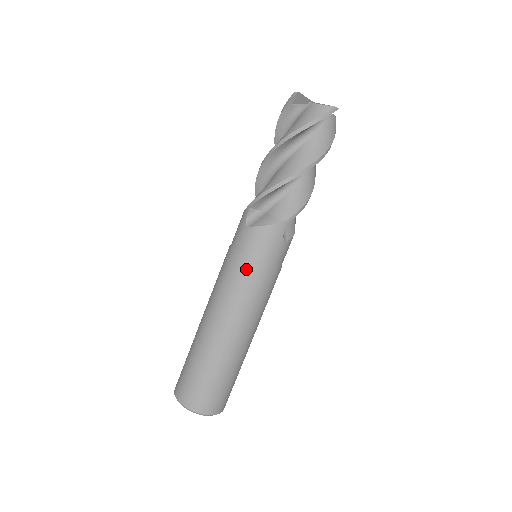
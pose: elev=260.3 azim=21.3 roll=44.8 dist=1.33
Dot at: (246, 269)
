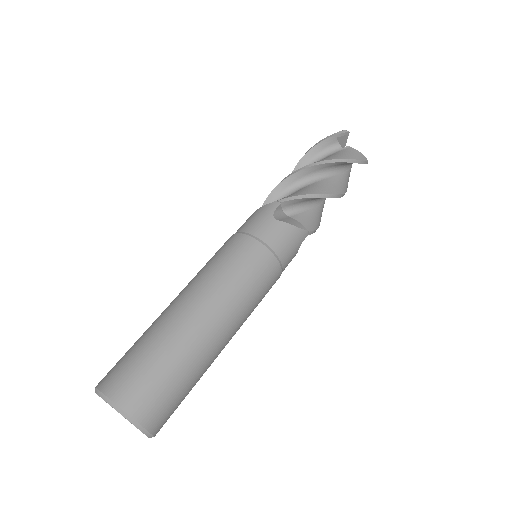
Dot at: (227, 241)
